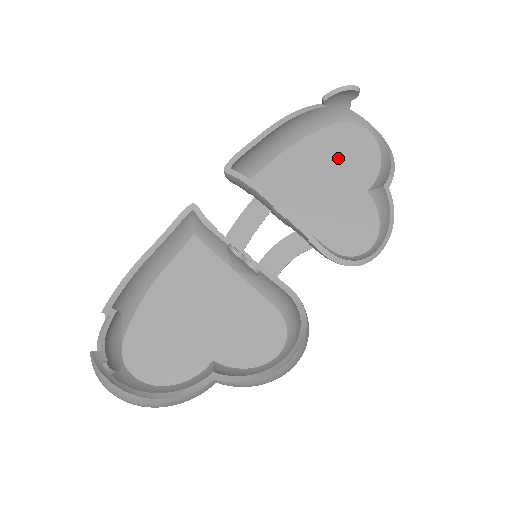
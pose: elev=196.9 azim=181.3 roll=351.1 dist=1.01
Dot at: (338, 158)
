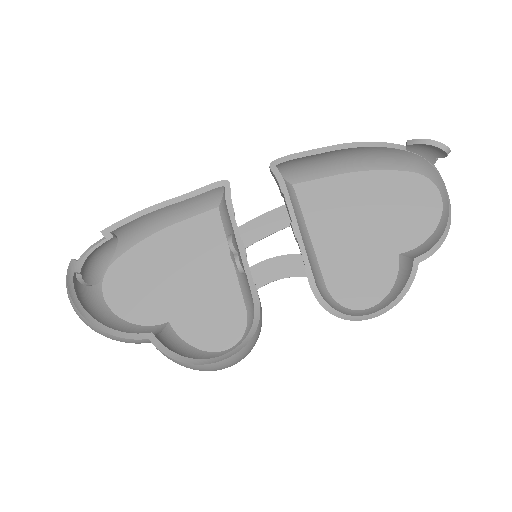
Dot at: (392, 207)
